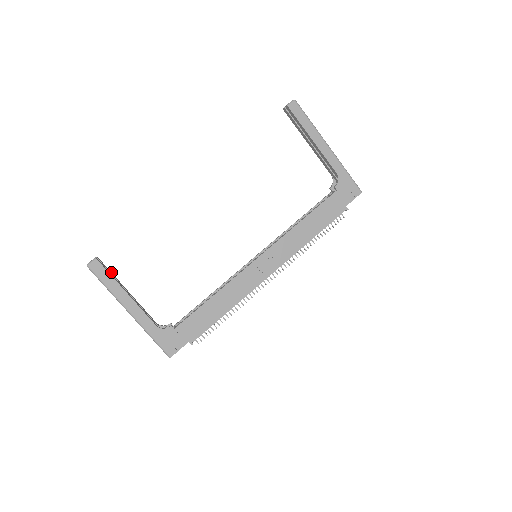
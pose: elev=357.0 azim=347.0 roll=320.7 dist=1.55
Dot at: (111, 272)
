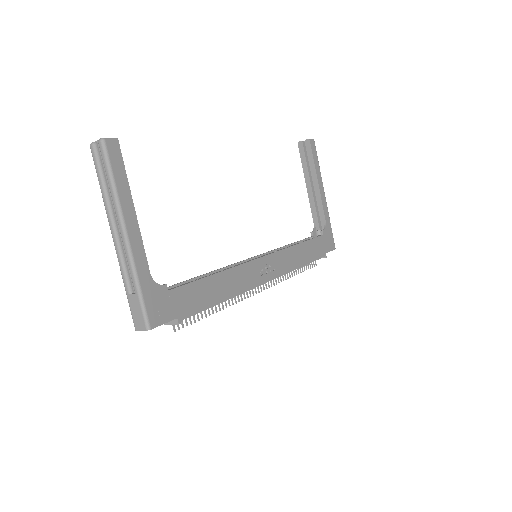
Dot at: occluded
